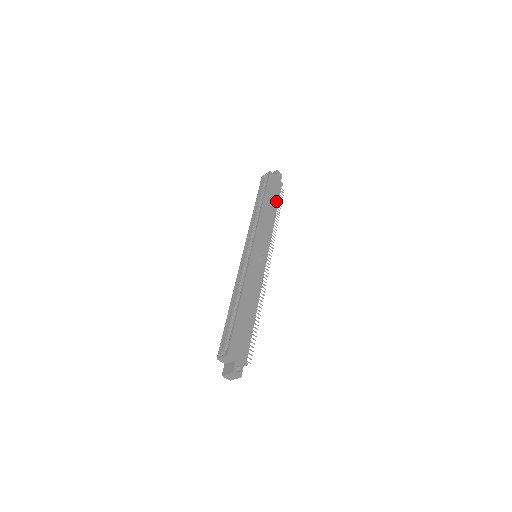
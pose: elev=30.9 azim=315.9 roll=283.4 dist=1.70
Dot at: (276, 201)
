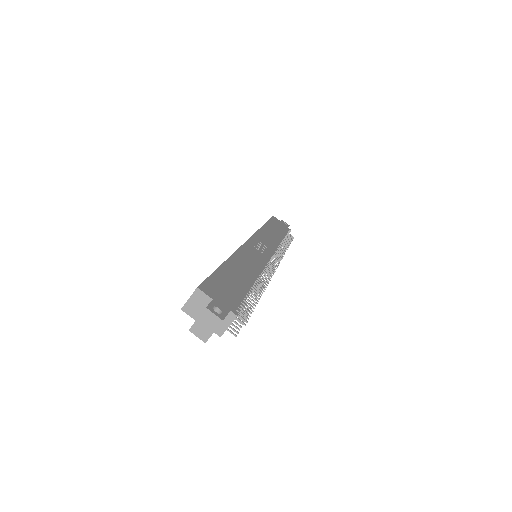
Dot at: (282, 233)
